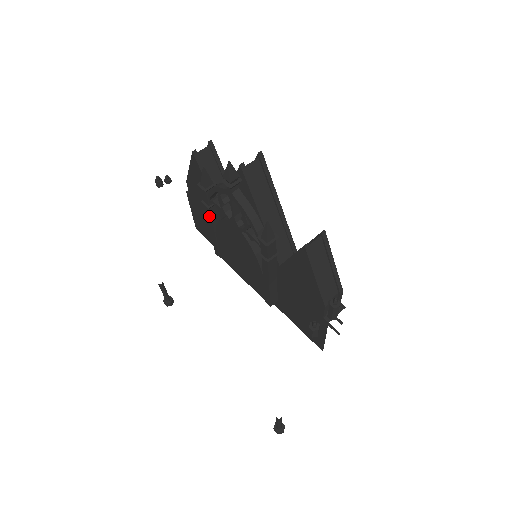
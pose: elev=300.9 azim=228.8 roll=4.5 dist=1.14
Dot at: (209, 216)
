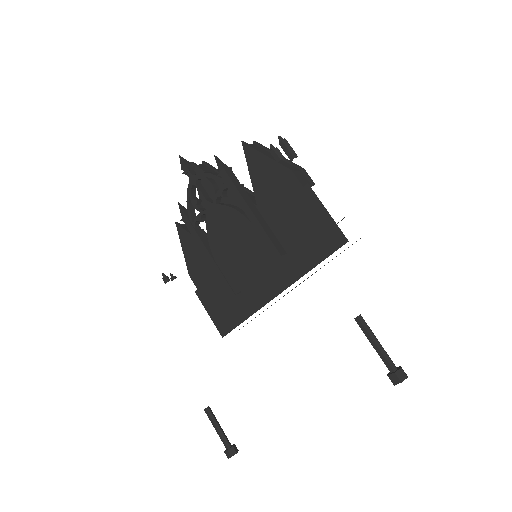
Dot at: (202, 246)
